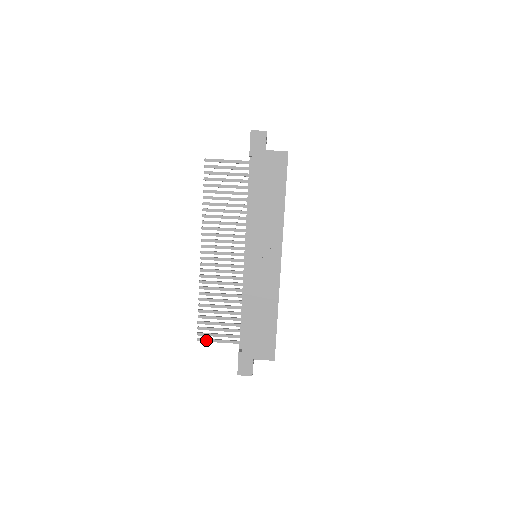
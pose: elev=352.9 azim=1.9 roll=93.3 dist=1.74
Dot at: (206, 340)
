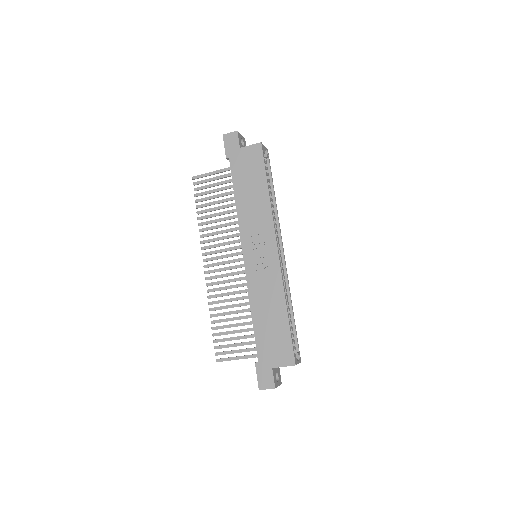
Dot at: (225, 359)
